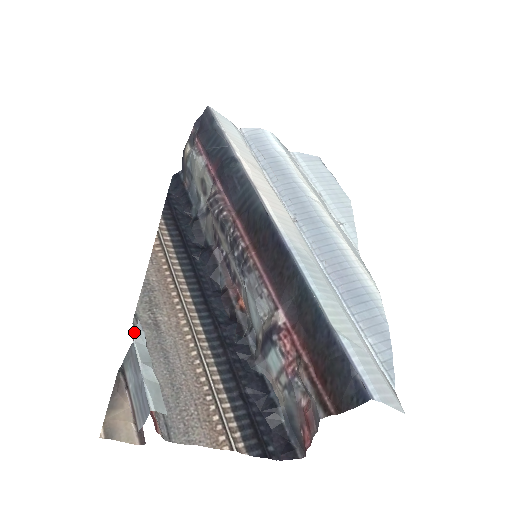
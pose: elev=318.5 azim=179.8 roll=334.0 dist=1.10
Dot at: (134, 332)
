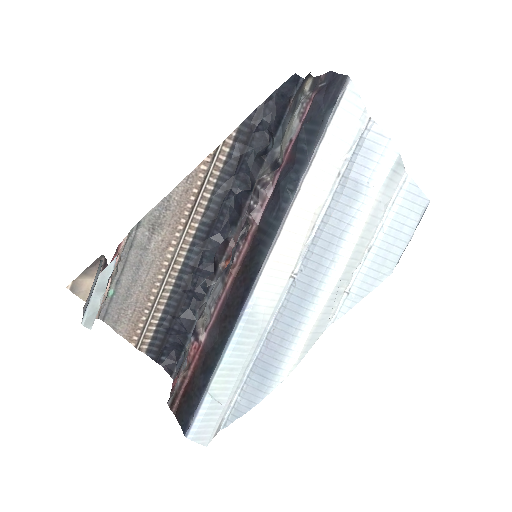
Dot at: (124, 242)
